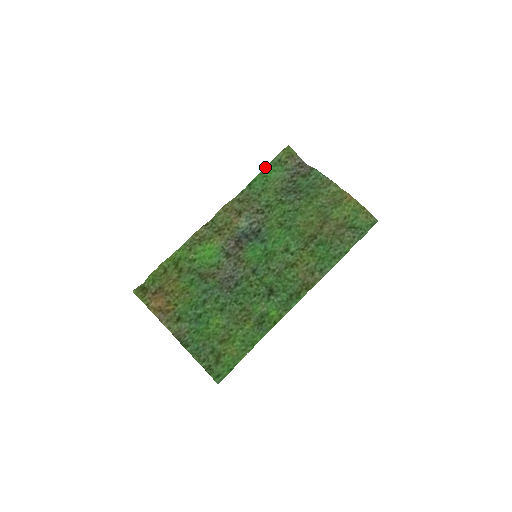
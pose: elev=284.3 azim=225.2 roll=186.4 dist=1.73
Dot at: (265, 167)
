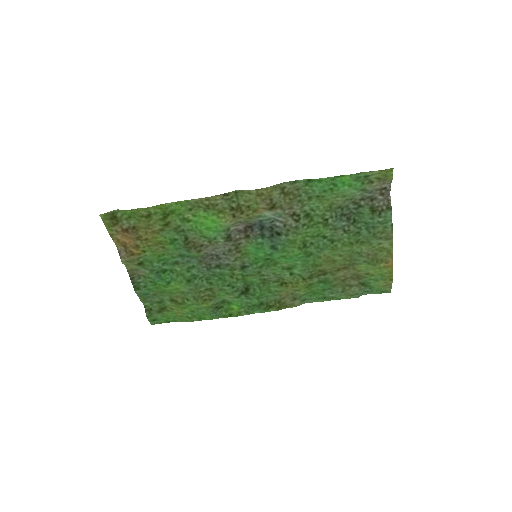
Dot at: (344, 175)
